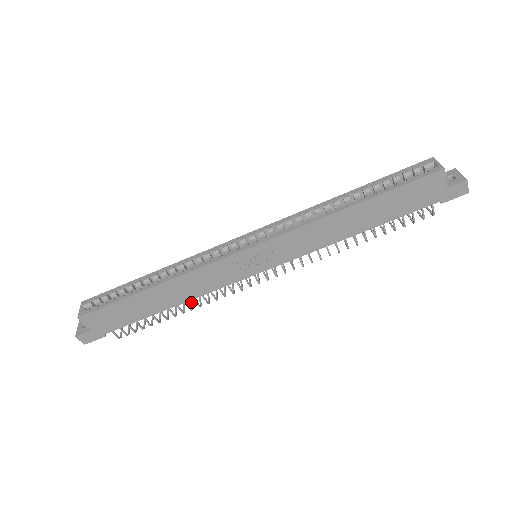
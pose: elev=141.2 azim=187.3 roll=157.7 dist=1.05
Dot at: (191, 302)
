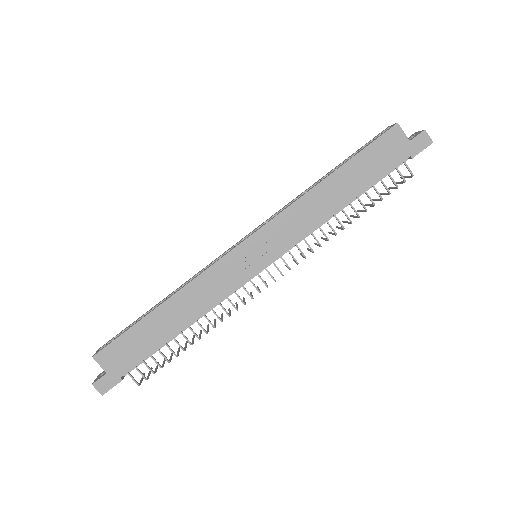
Dot at: occluded
